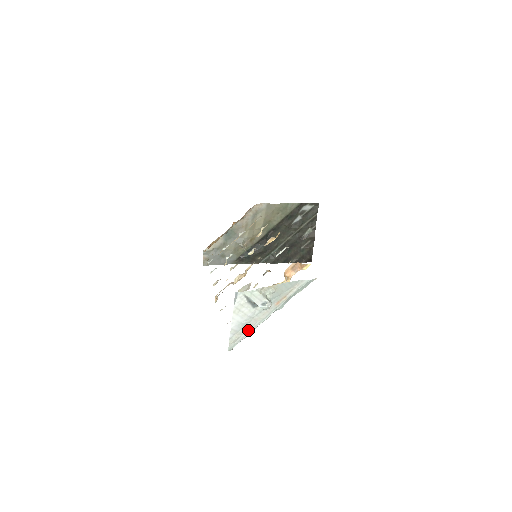
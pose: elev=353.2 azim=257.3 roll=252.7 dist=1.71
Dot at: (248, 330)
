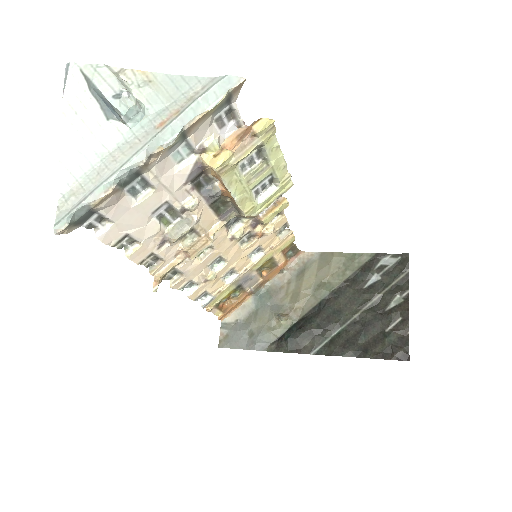
Dot at: (99, 181)
